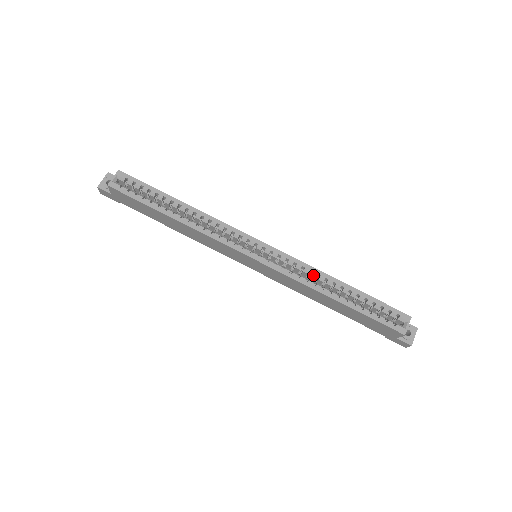
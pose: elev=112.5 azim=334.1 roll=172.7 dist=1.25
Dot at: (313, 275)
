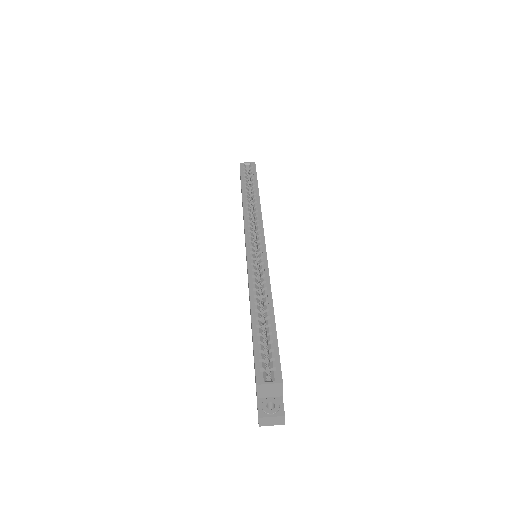
Dot at: (263, 286)
